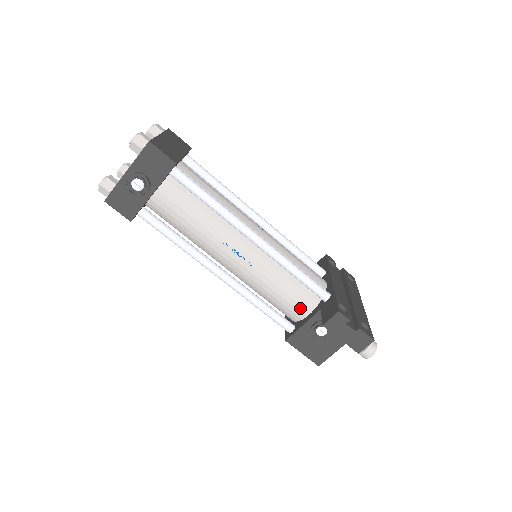
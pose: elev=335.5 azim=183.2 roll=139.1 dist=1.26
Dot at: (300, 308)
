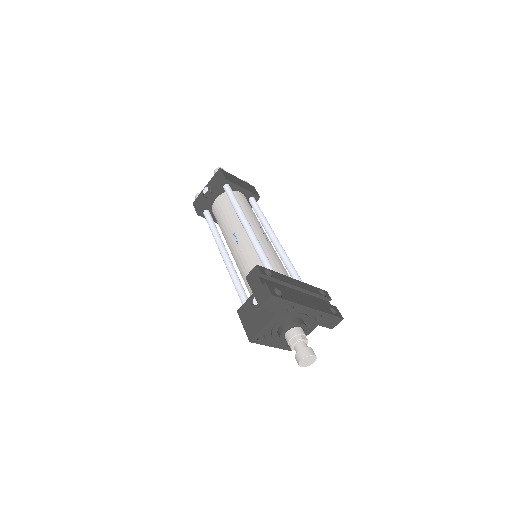
Dot at: occluded
